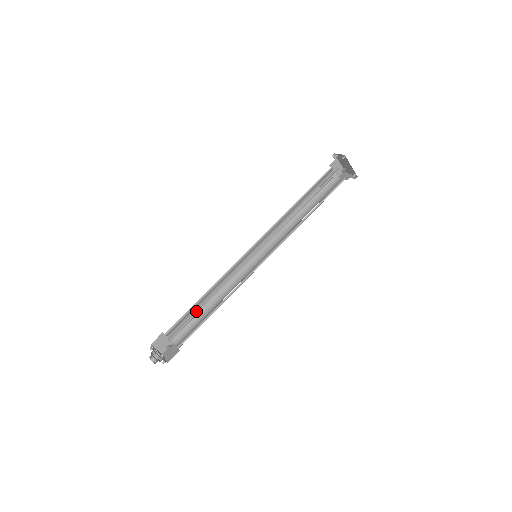
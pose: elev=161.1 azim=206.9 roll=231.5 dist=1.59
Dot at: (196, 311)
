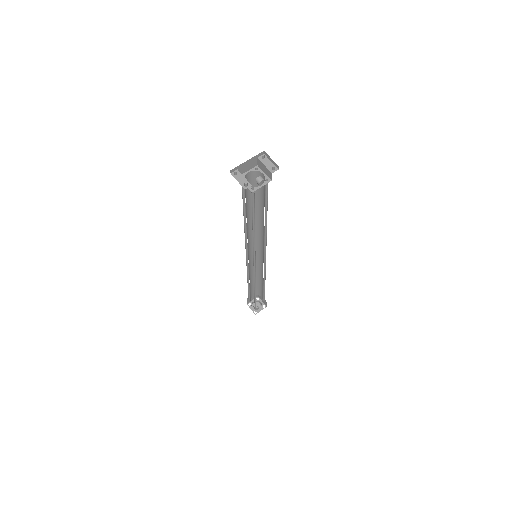
Dot at: (254, 295)
